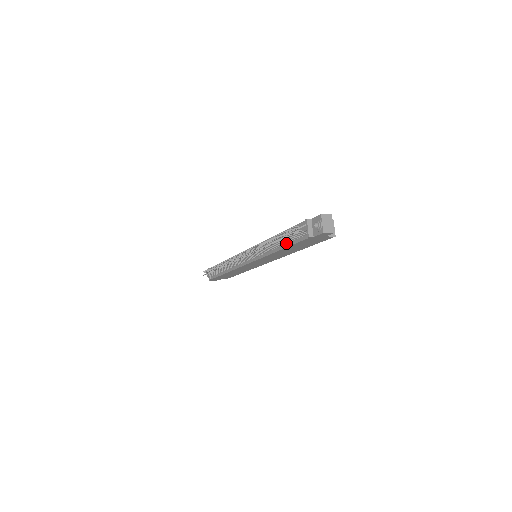
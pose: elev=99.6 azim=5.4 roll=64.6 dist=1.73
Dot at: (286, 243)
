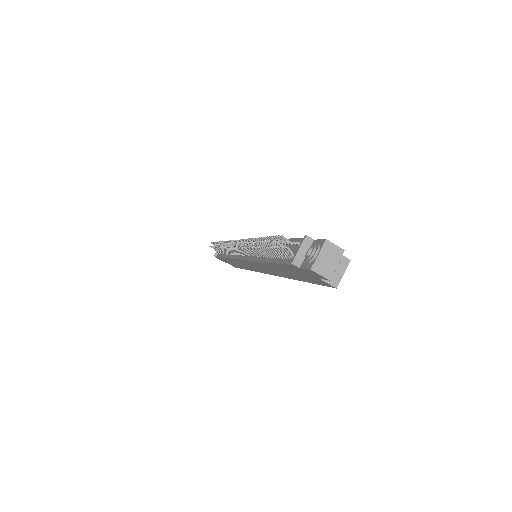
Dot at: (274, 256)
